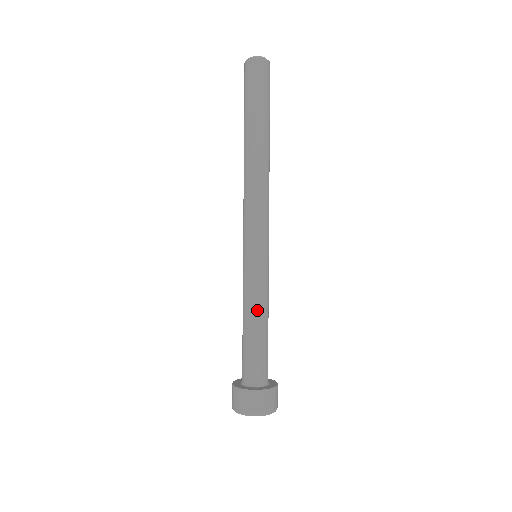
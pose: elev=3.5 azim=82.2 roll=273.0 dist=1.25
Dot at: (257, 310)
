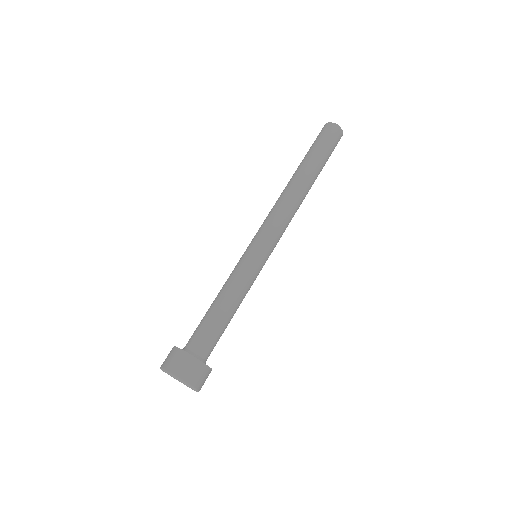
Dot at: (240, 299)
